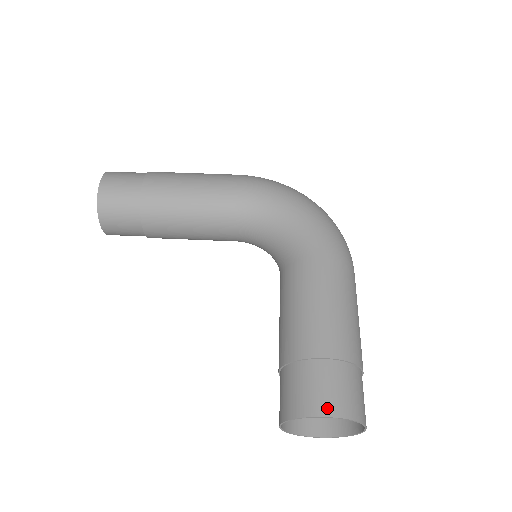
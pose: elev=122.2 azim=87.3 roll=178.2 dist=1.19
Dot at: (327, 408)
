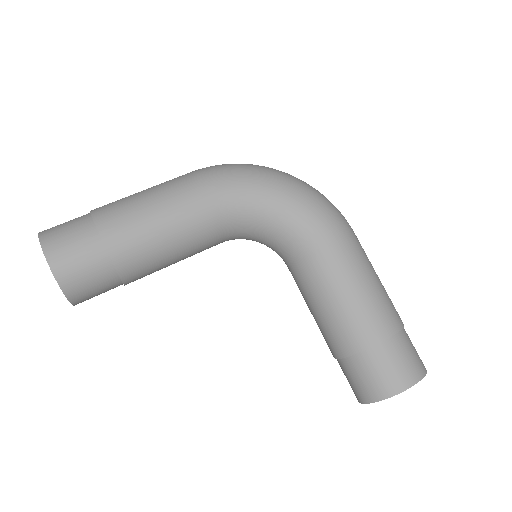
Dot at: (407, 381)
